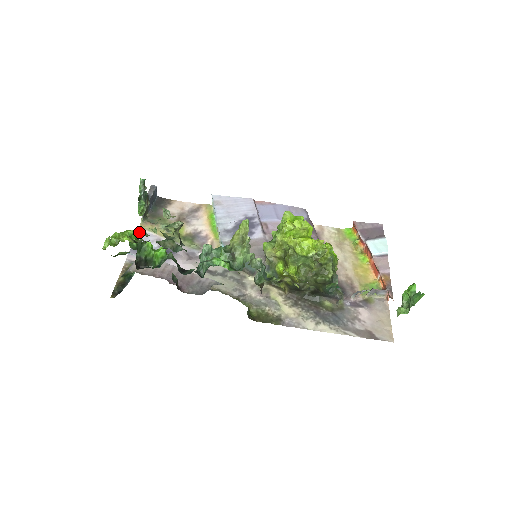
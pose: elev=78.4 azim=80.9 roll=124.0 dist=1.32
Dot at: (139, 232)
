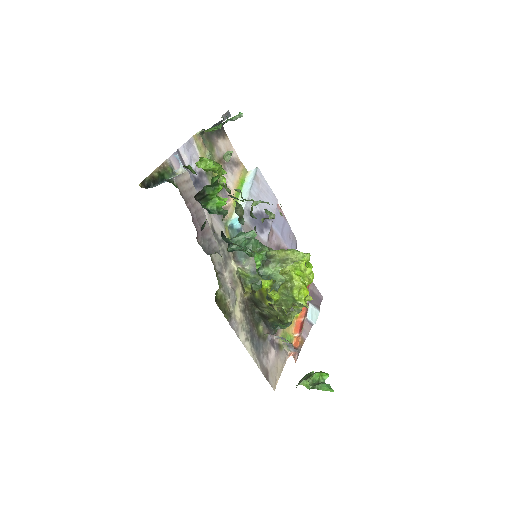
Dot at: (190, 140)
